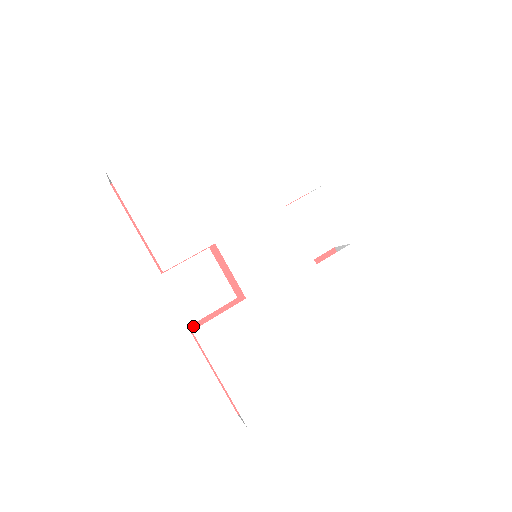
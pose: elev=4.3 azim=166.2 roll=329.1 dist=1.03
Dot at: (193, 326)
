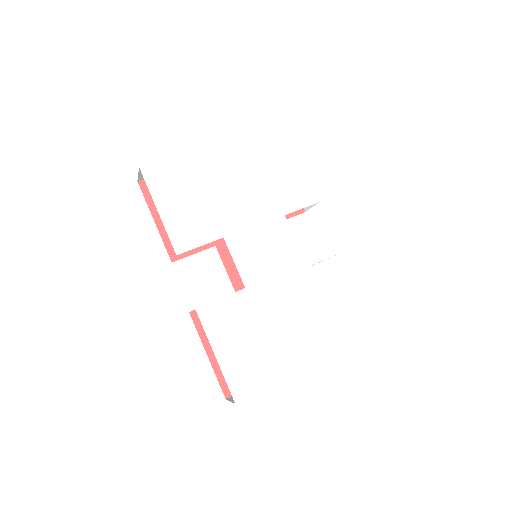
Dot at: (194, 312)
